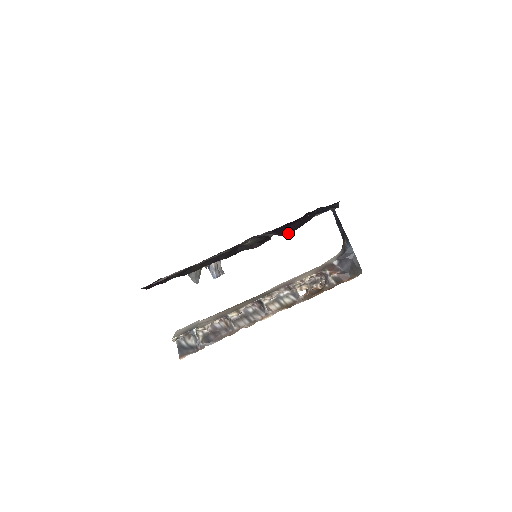
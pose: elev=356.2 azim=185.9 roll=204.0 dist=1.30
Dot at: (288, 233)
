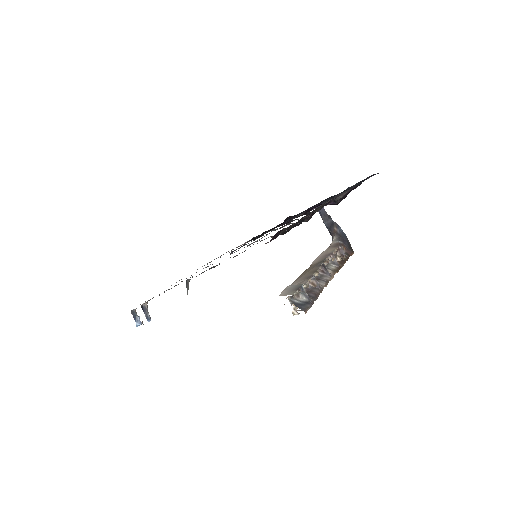
Dot at: (339, 202)
